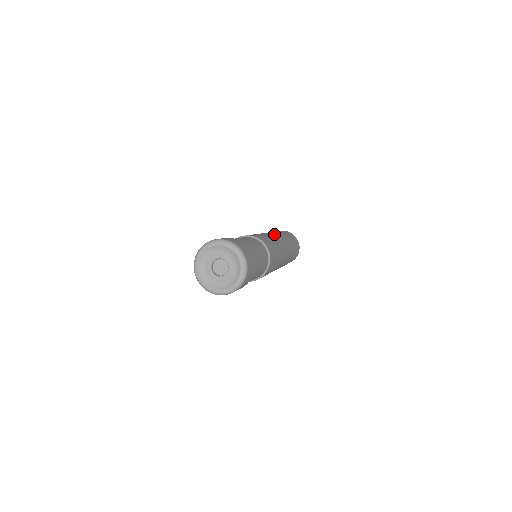
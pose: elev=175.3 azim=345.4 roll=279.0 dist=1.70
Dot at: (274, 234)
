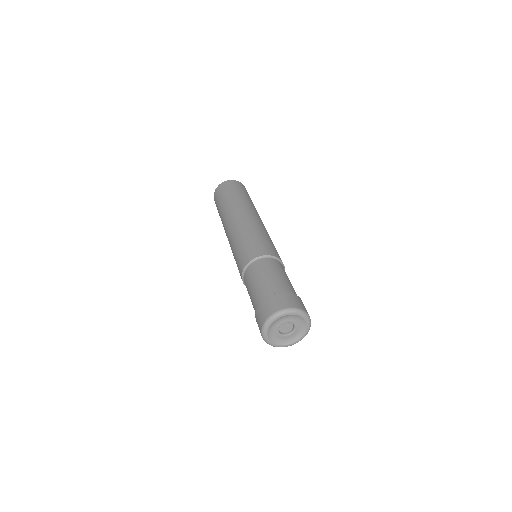
Dot at: (239, 217)
